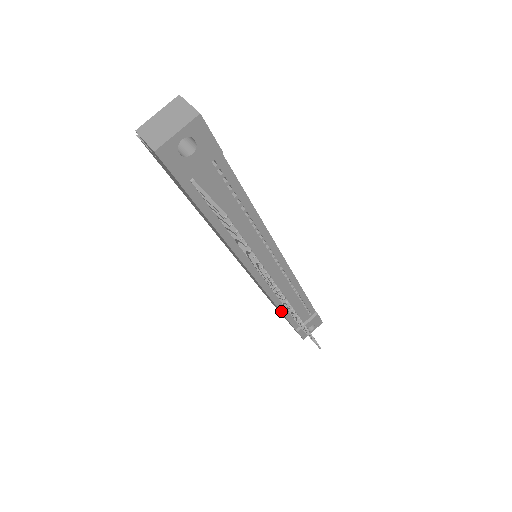
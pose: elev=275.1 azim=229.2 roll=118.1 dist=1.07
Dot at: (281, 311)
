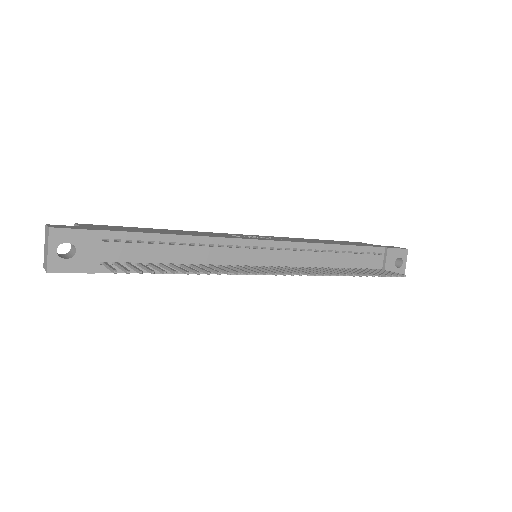
Dot at: (335, 275)
